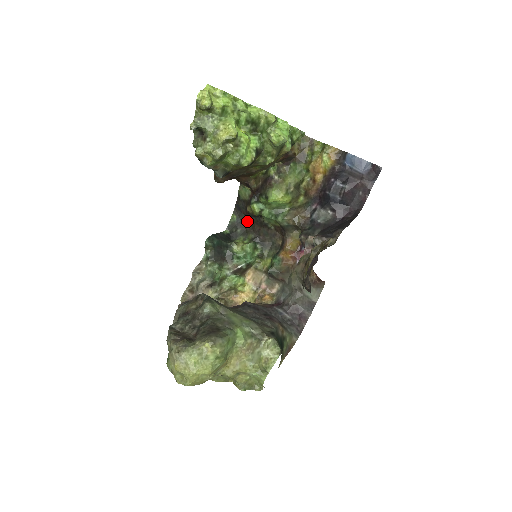
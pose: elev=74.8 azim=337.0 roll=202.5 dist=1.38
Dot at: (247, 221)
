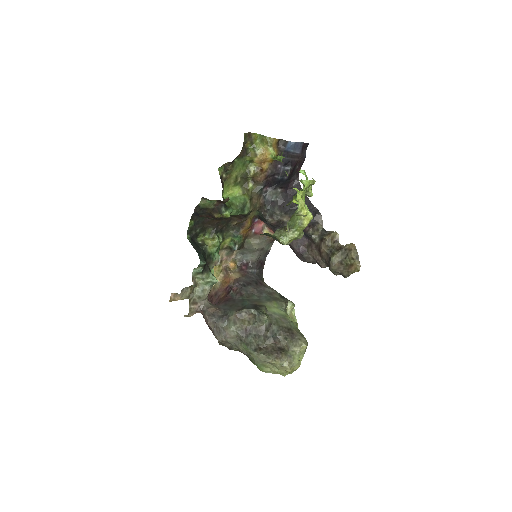
Dot at: (204, 220)
